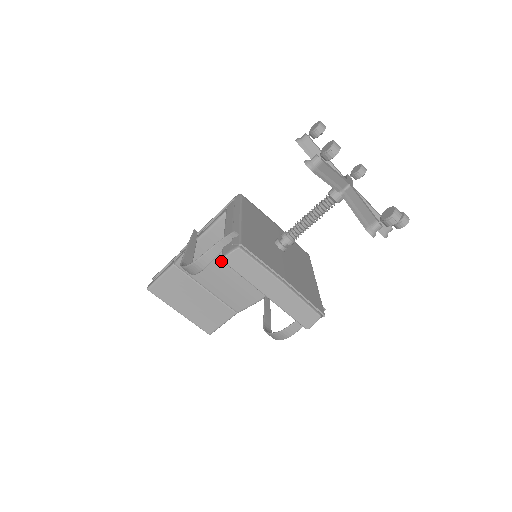
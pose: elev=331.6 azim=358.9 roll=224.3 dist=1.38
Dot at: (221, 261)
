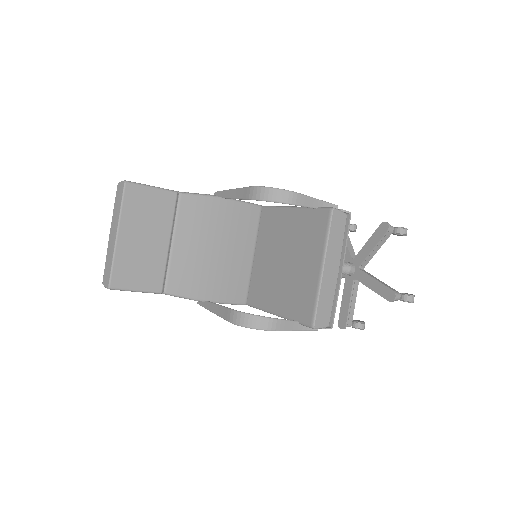
Dot at: (217, 233)
